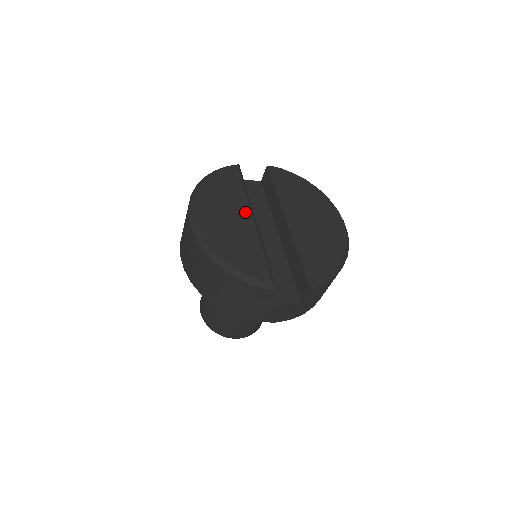
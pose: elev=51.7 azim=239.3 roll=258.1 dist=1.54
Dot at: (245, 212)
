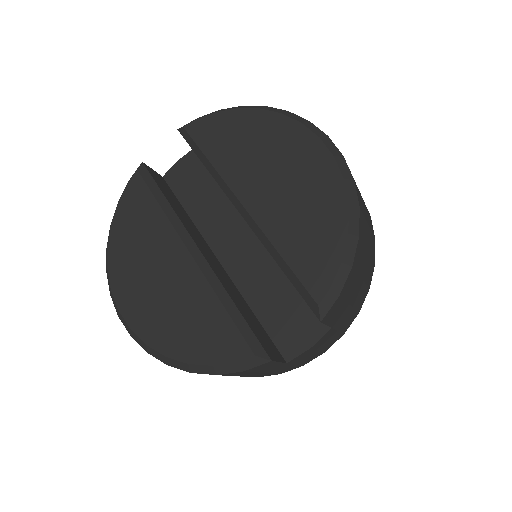
Dot at: (174, 249)
